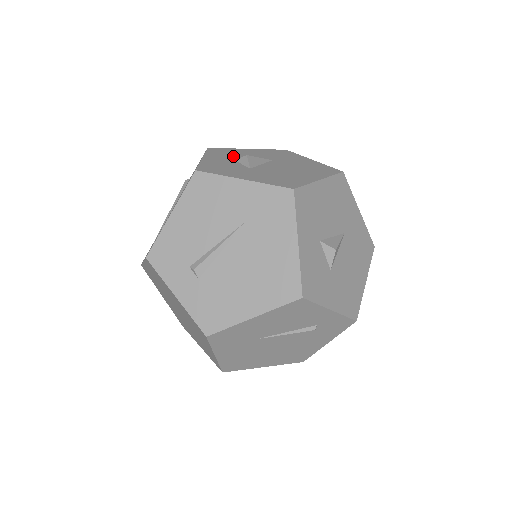
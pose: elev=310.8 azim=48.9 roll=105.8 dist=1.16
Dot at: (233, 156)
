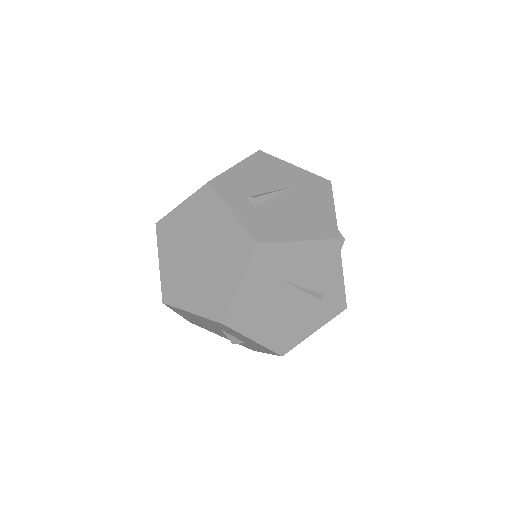
Dot at: occluded
